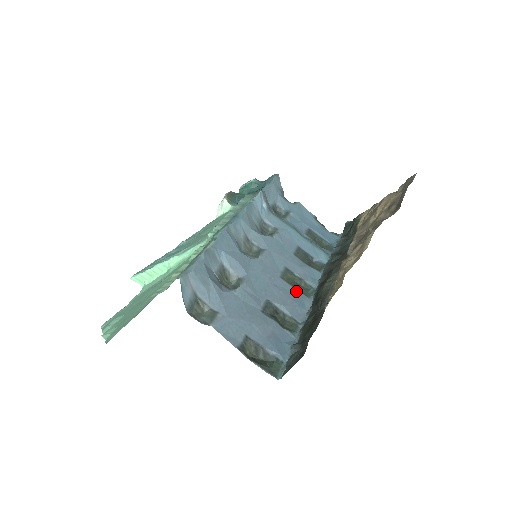
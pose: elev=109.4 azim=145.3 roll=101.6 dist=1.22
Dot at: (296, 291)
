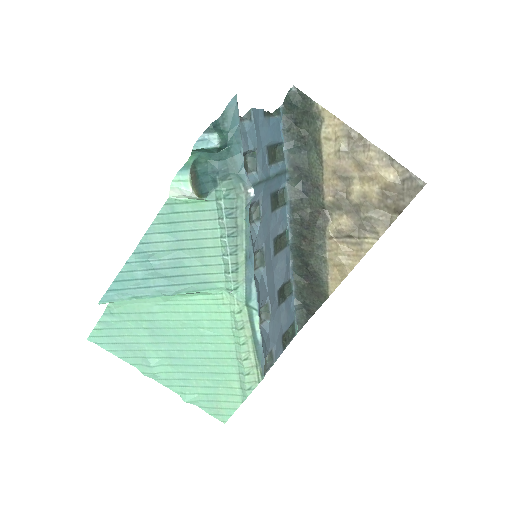
Dot at: (282, 253)
